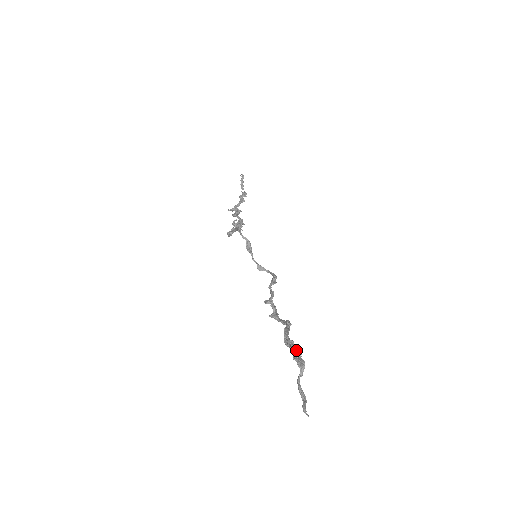
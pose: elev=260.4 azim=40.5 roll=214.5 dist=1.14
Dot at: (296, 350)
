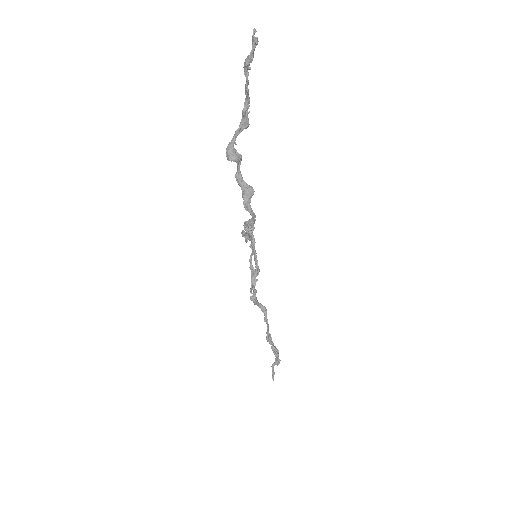
Dot at: (278, 356)
